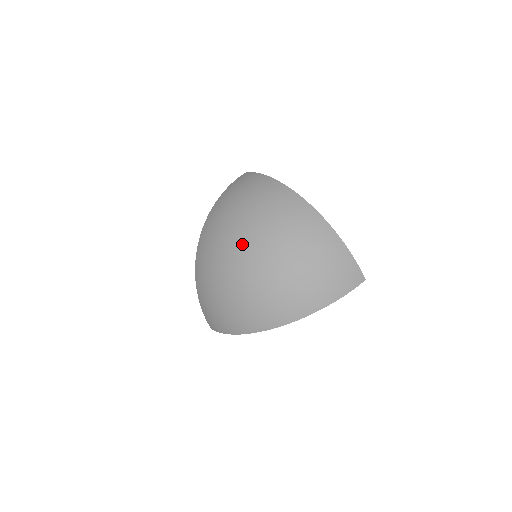
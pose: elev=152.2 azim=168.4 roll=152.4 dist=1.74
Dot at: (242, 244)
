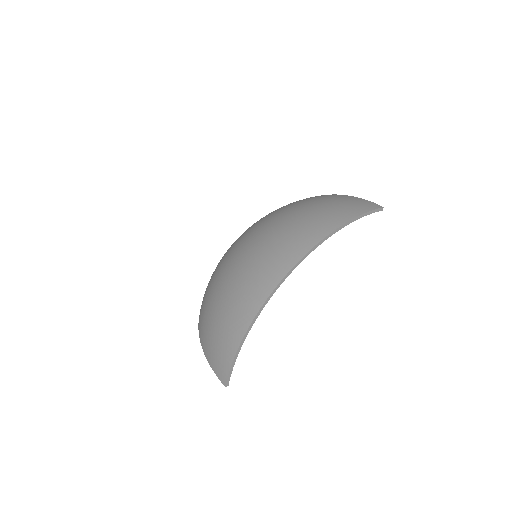
Dot at: (235, 243)
